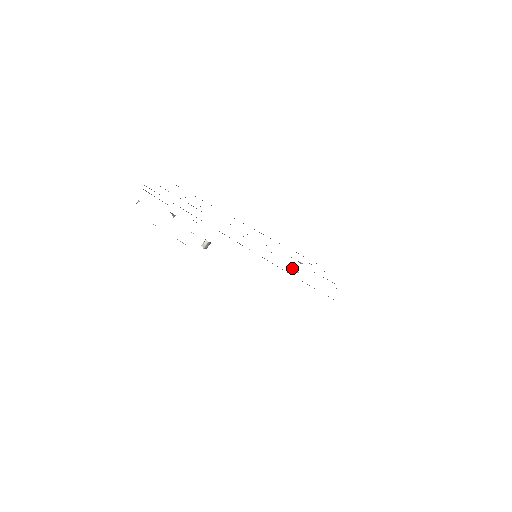
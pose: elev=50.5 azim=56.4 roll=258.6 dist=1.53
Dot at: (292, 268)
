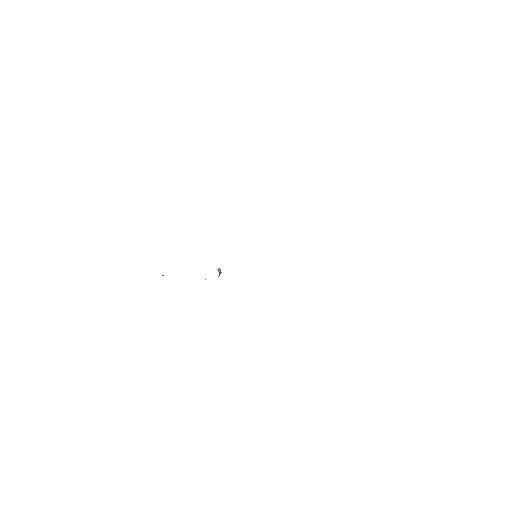
Dot at: occluded
